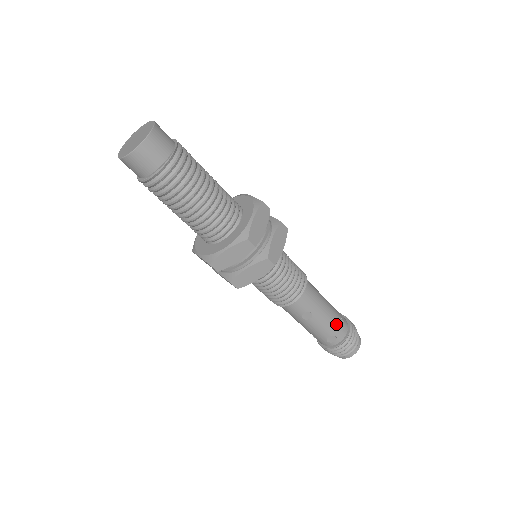
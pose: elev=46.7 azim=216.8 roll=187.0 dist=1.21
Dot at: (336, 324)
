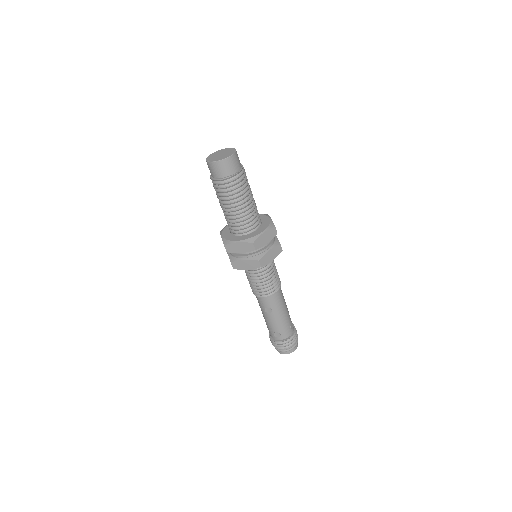
Dot at: (285, 327)
